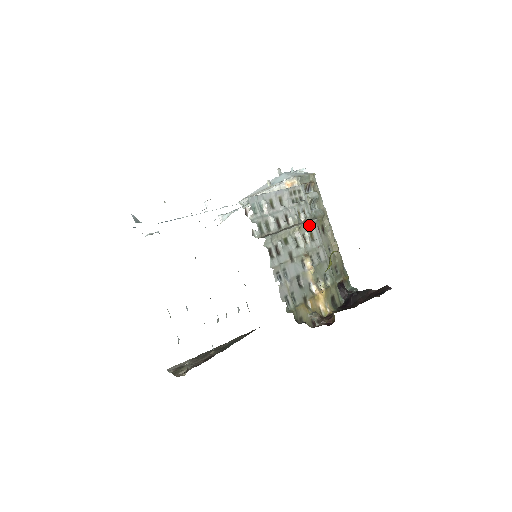
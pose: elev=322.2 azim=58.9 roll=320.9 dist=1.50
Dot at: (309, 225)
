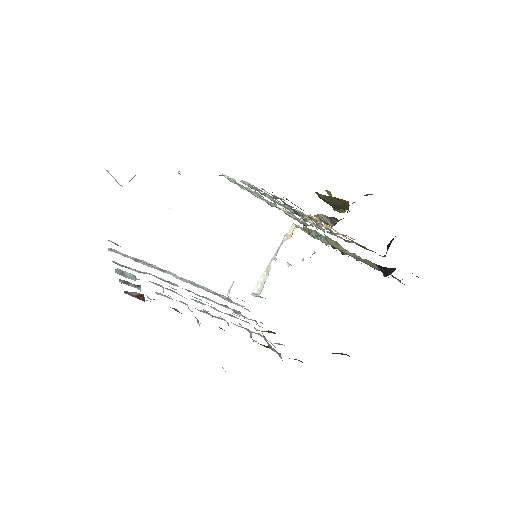
Dot at: occluded
